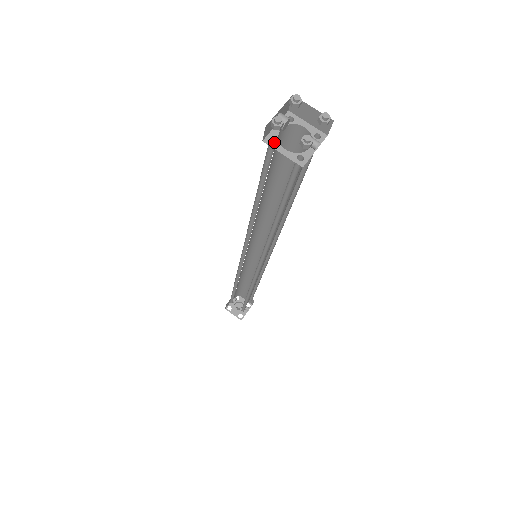
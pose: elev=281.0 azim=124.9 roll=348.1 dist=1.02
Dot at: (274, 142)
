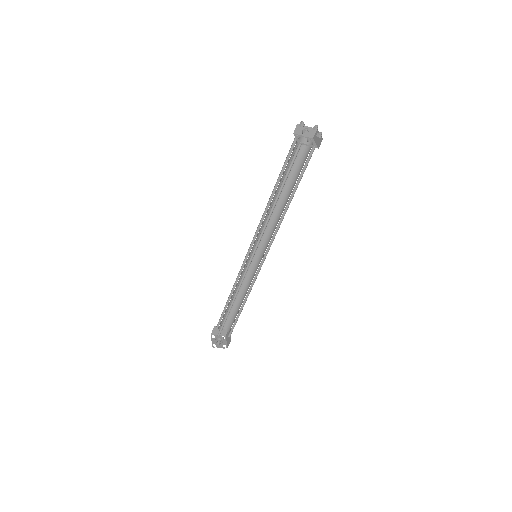
Dot at: occluded
